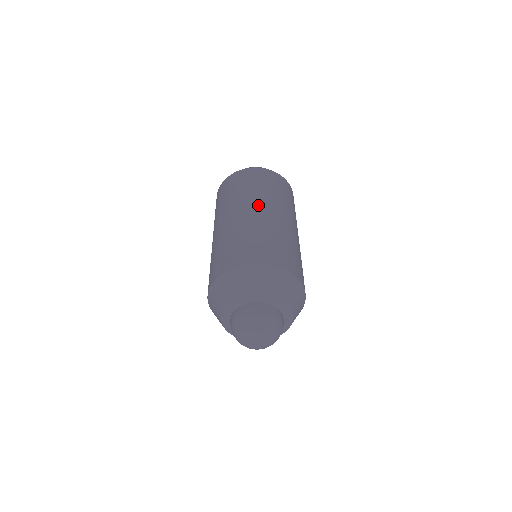
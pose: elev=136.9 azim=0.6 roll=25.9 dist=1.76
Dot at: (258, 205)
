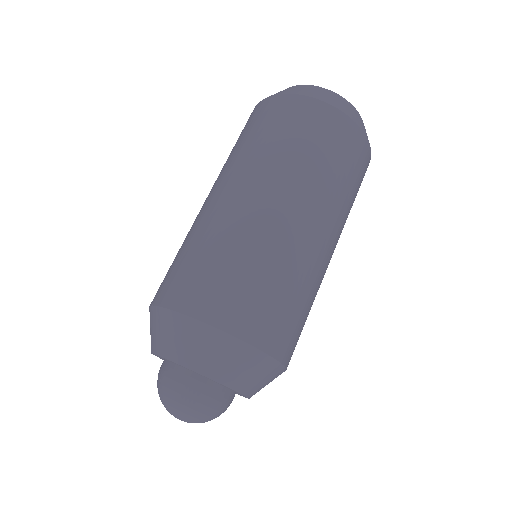
Dot at: (278, 192)
